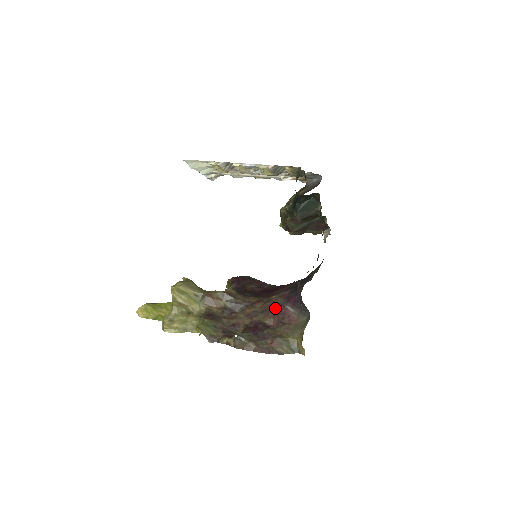
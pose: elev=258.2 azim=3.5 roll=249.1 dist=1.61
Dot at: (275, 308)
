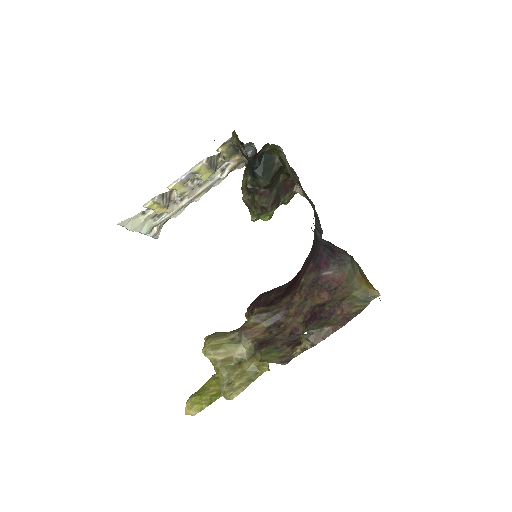
Dot at: (314, 285)
